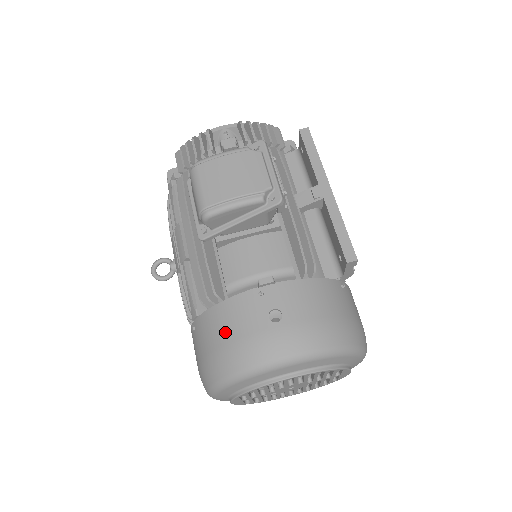
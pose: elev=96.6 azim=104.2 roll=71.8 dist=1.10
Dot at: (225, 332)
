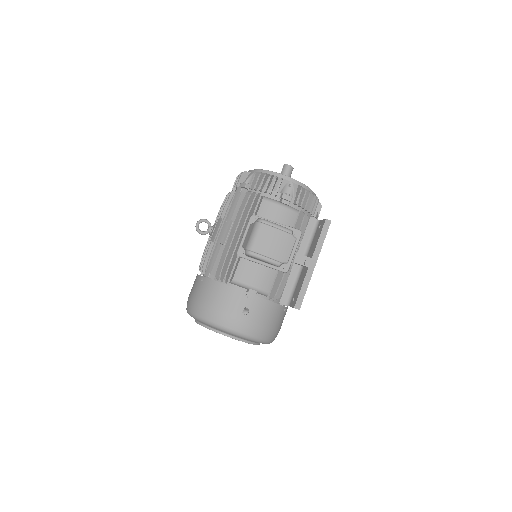
Dot at: (218, 300)
